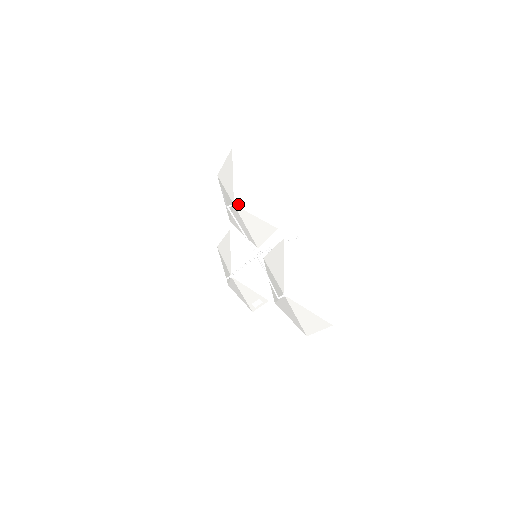
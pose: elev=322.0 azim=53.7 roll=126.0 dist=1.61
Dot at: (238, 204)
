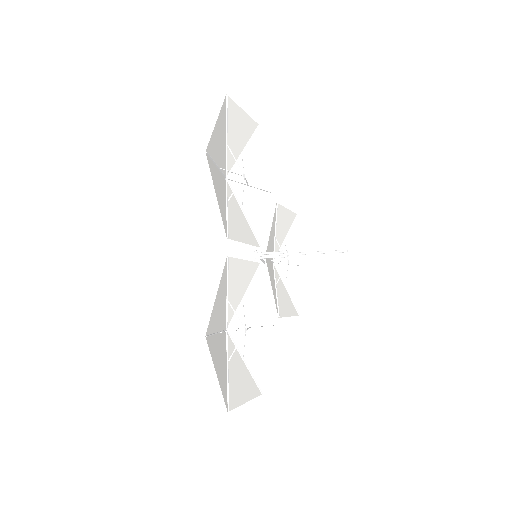
Dot at: (224, 180)
